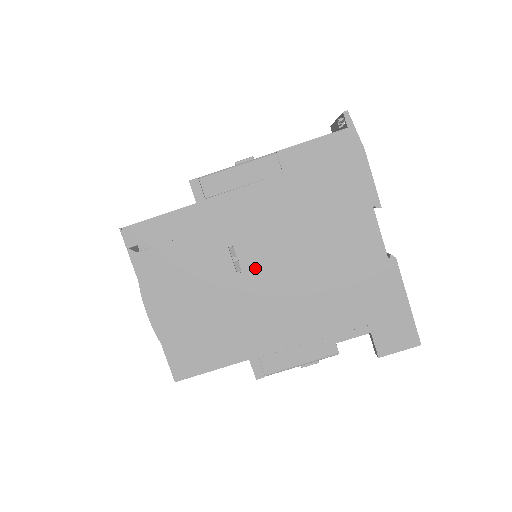
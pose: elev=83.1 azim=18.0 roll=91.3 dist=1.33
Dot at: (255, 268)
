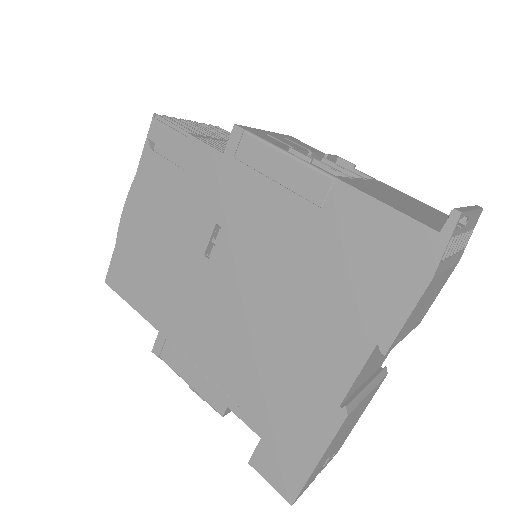
Dot at: (221, 268)
